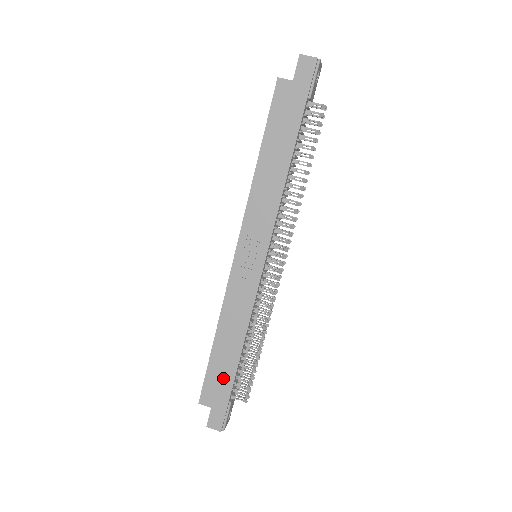
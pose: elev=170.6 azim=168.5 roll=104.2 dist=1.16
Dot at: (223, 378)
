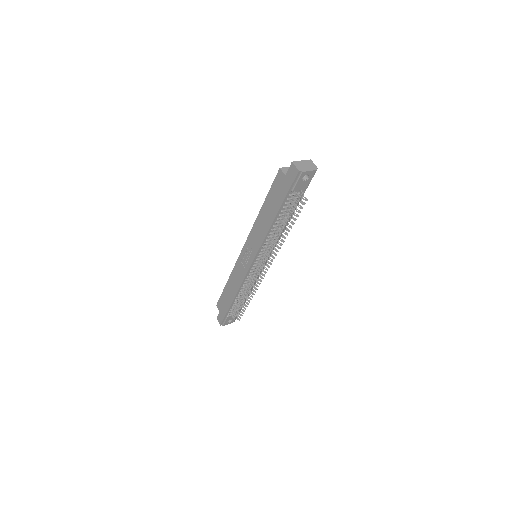
Dot at: (226, 303)
